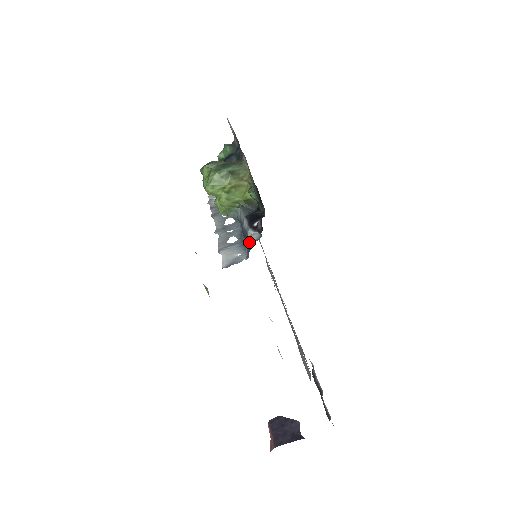
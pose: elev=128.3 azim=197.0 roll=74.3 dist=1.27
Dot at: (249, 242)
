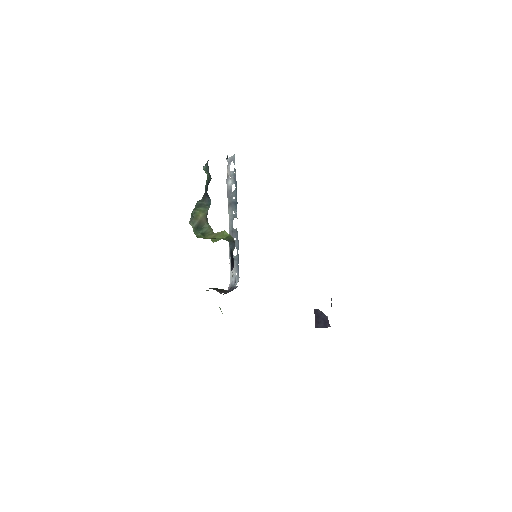
Dot at: occluded
